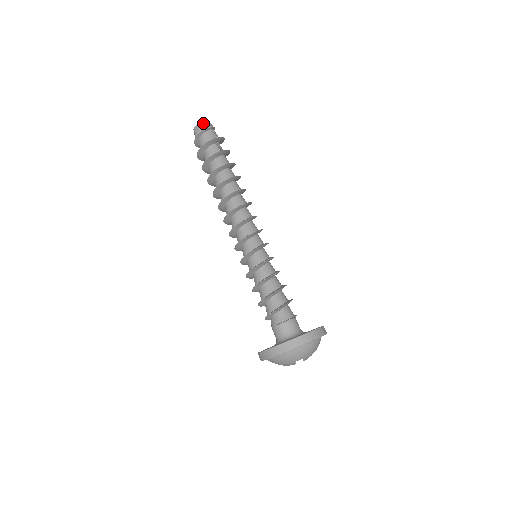
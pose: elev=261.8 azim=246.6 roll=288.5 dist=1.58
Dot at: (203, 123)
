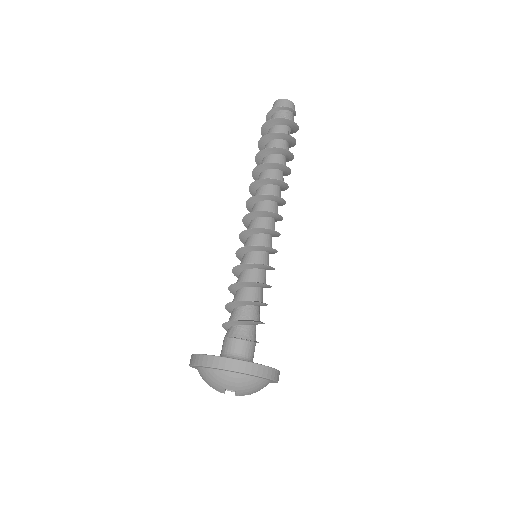
Dot at: (288, 101)
